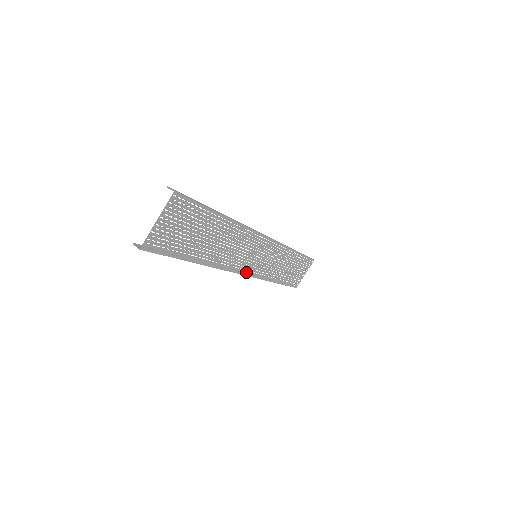
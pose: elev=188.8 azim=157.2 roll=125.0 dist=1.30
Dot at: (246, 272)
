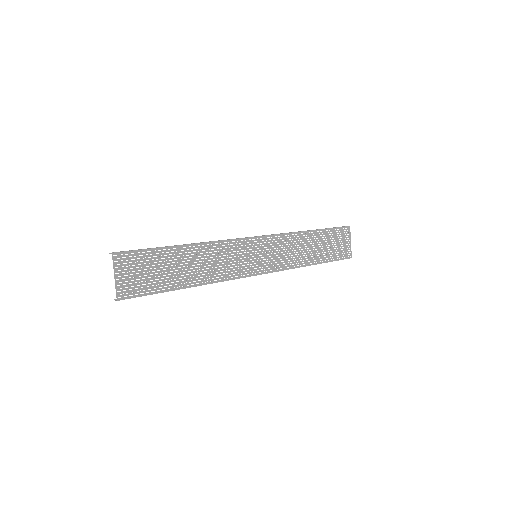
Dot at: (257, 272)
